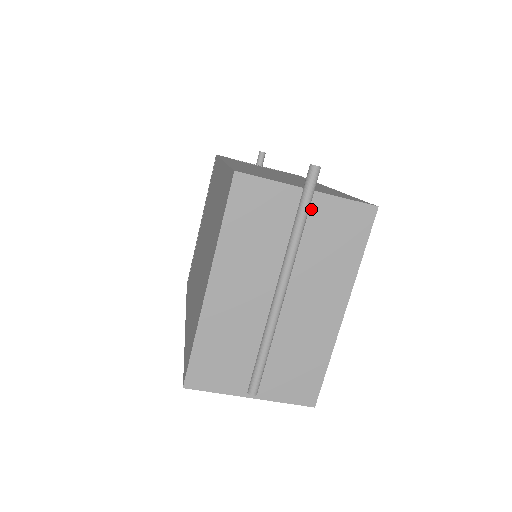
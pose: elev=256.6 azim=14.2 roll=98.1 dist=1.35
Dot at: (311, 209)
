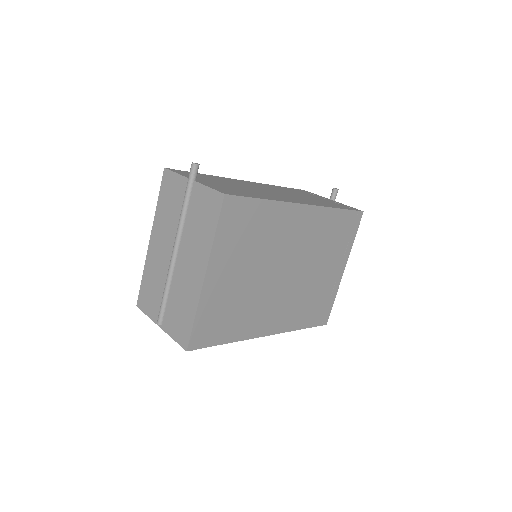
Dot at: (192, 194)
